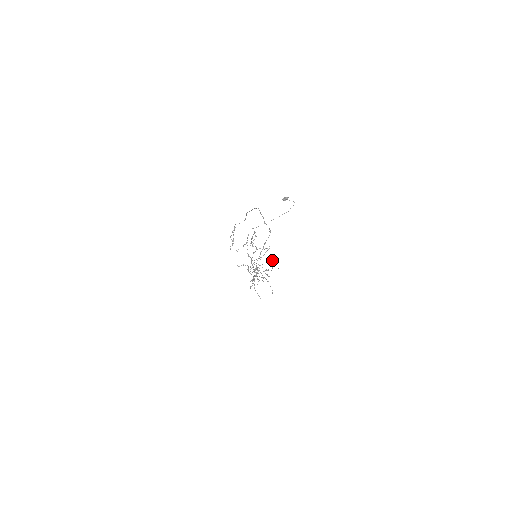
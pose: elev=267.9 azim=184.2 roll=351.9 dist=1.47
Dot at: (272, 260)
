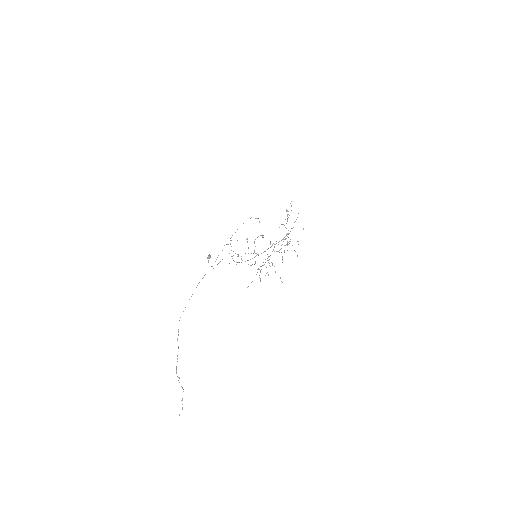
Dot at: occluded
